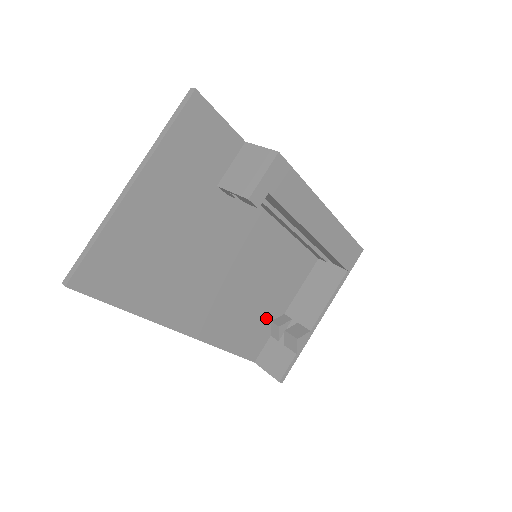
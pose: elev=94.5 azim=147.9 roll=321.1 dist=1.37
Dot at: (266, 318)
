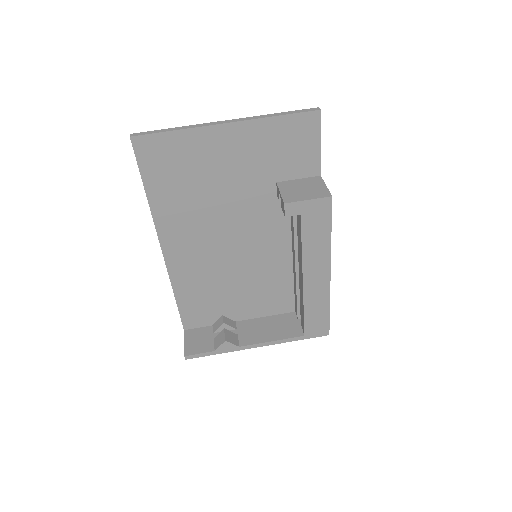
Dot at: (222, 309)
